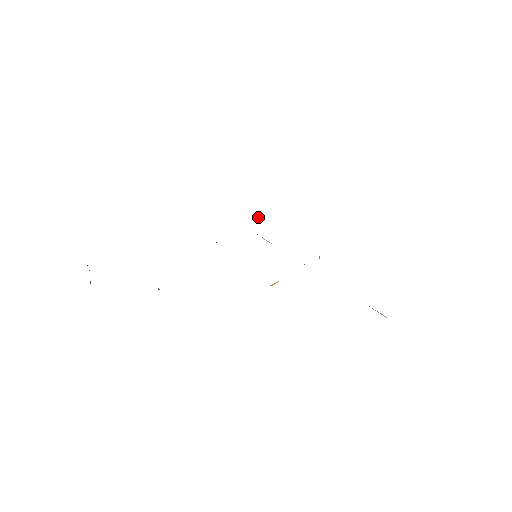
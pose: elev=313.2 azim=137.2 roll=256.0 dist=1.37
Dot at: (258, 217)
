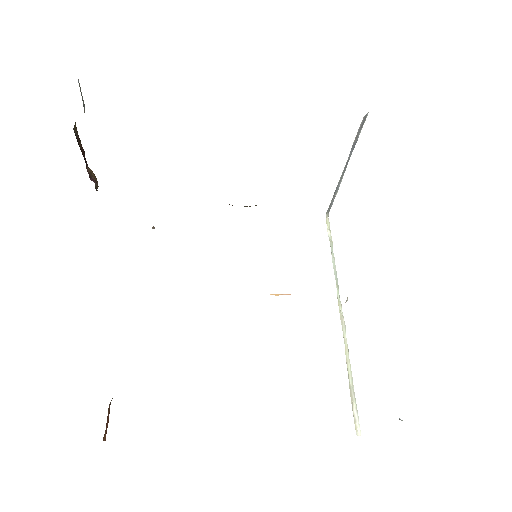
Dot at: (332, 199)
